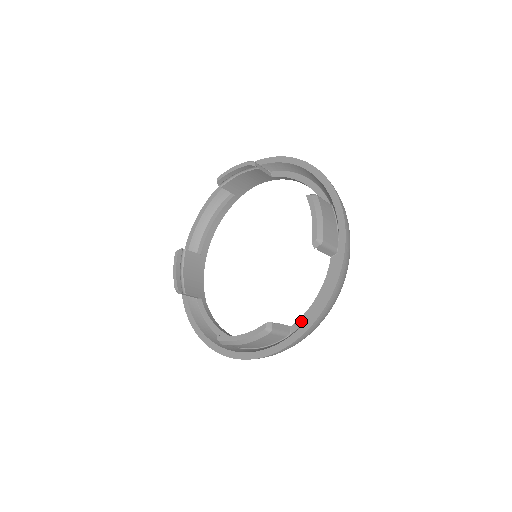
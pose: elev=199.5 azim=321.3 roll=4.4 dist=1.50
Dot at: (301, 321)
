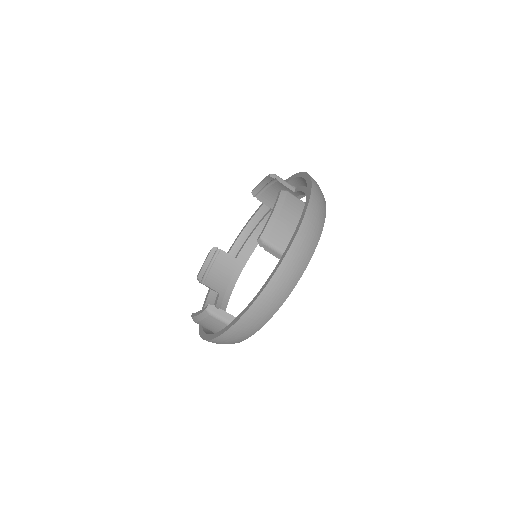
Dot at: occluded
